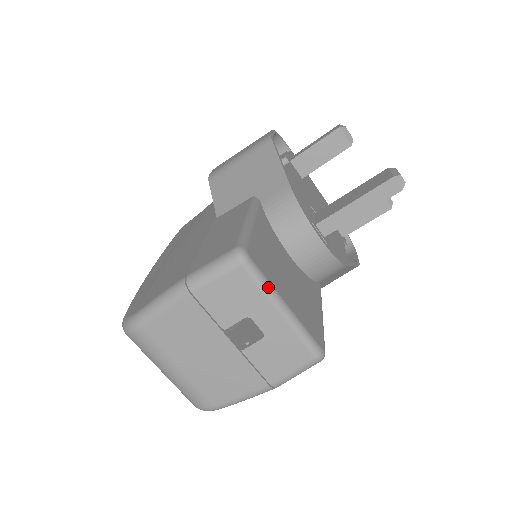
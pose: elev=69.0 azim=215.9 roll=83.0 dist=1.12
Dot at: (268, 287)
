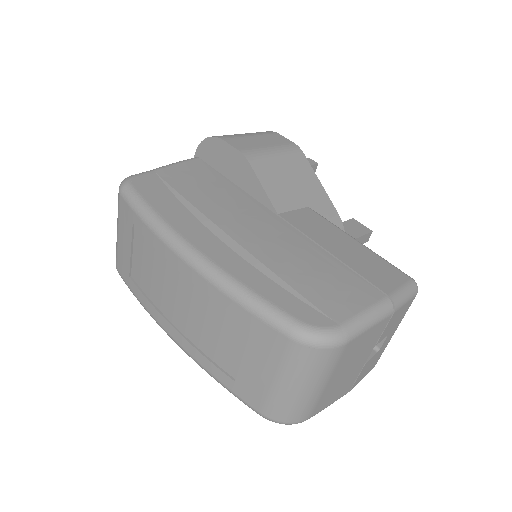
Dot at: occluded
